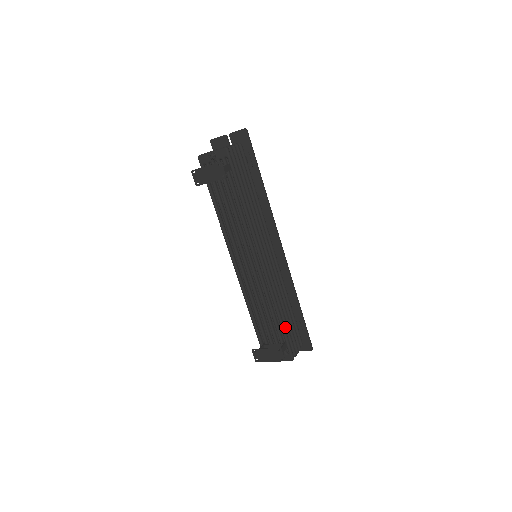
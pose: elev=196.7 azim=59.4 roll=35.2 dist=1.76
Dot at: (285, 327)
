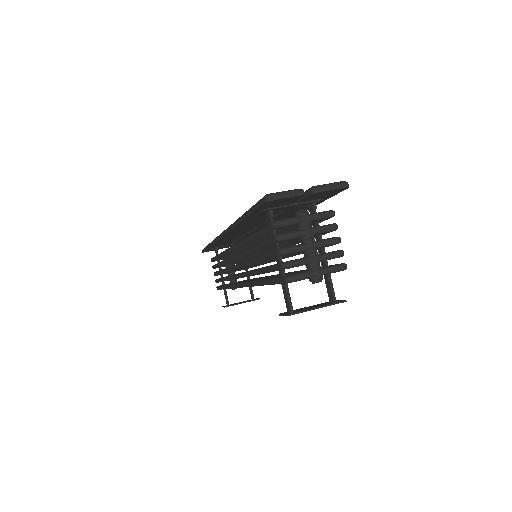
Dot at: occluded
